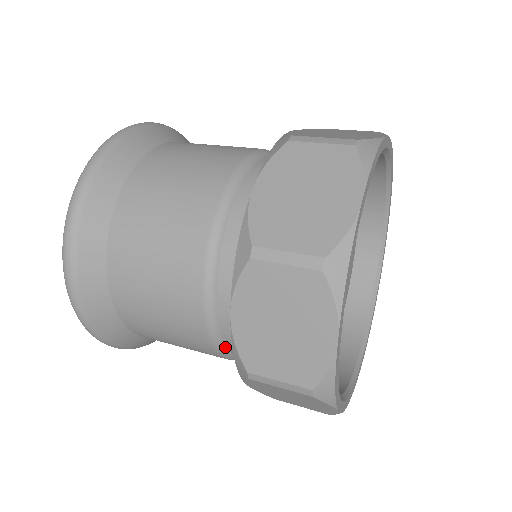
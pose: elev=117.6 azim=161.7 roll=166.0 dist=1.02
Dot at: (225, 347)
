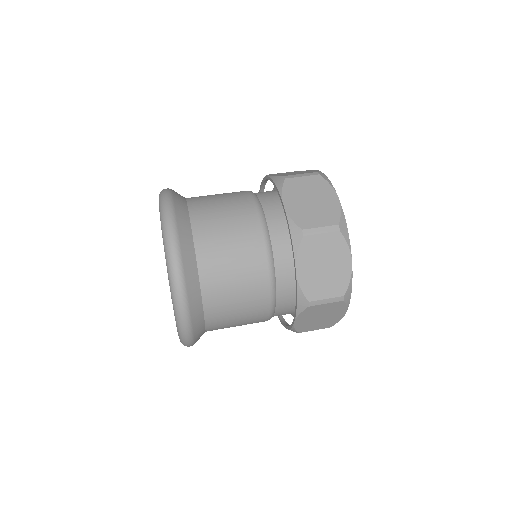
Dot at: occluded
